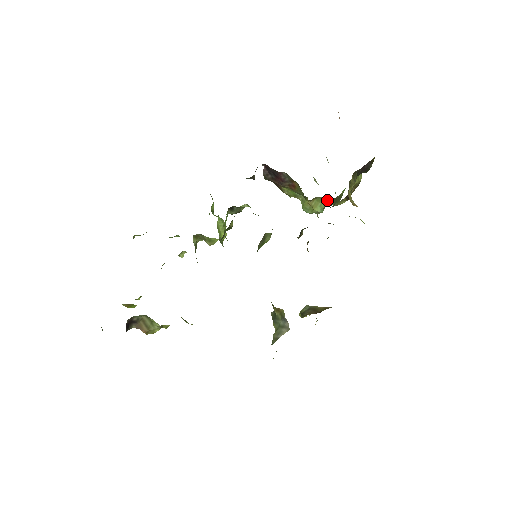
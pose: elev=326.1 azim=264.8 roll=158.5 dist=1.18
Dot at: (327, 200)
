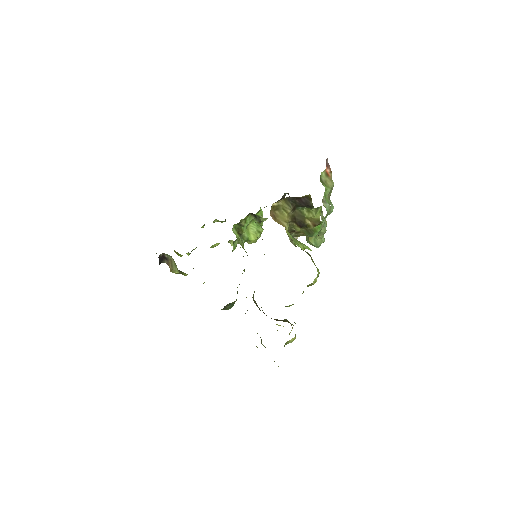
Dot at: (319, 236)
